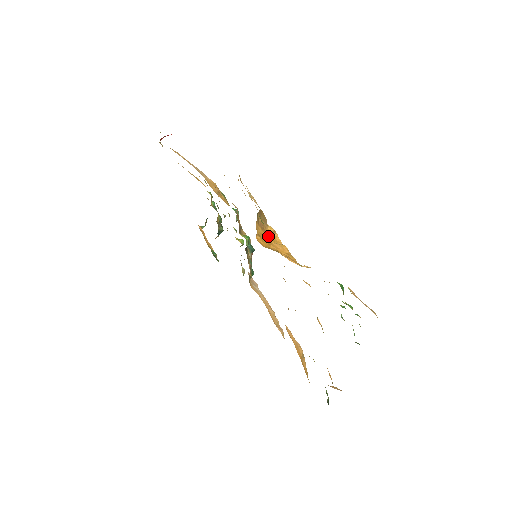
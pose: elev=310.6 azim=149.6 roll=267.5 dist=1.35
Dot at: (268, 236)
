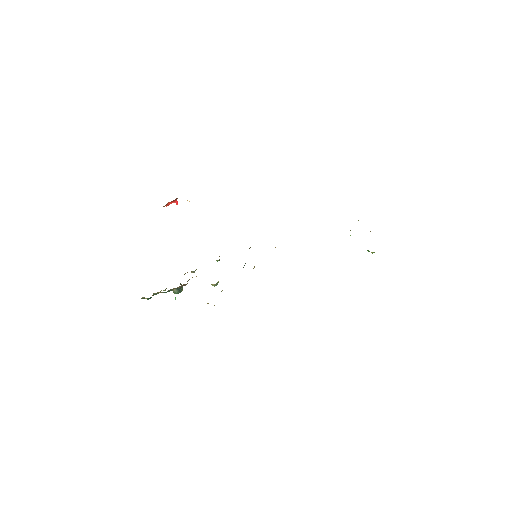
Dot at: occluded
